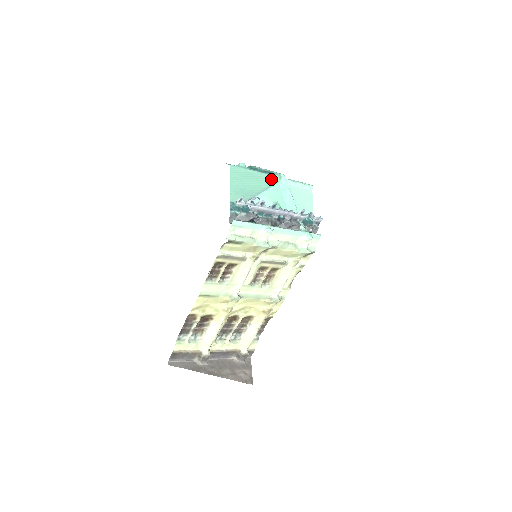
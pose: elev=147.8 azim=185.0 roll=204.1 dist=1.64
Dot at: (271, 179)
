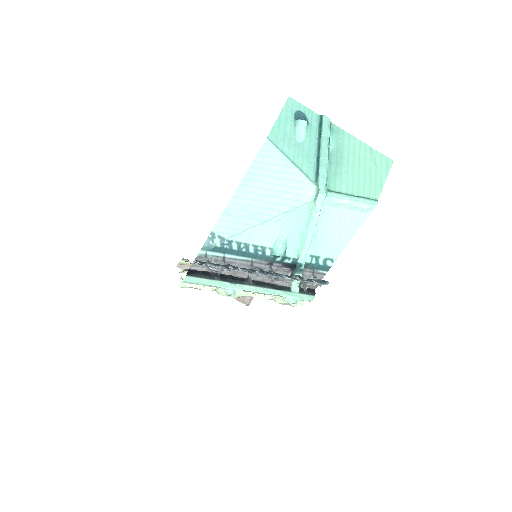
Dot at: (304, 193)
